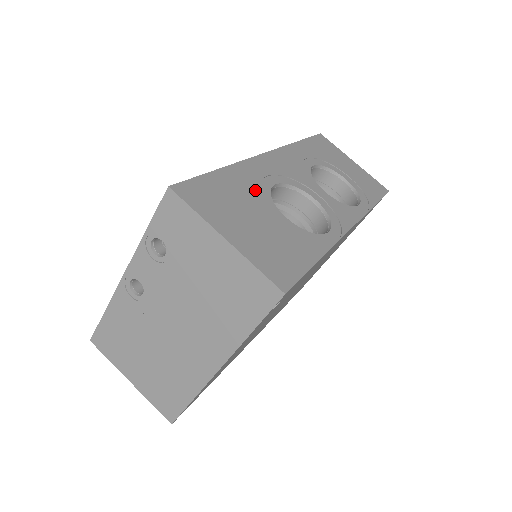
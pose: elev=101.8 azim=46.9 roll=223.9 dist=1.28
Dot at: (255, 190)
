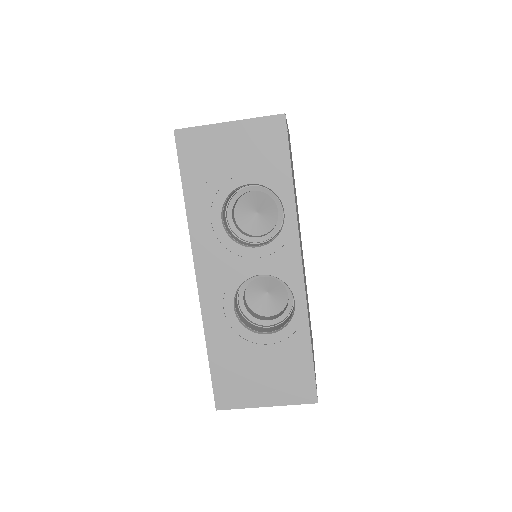
Dot at: (235, 339)
